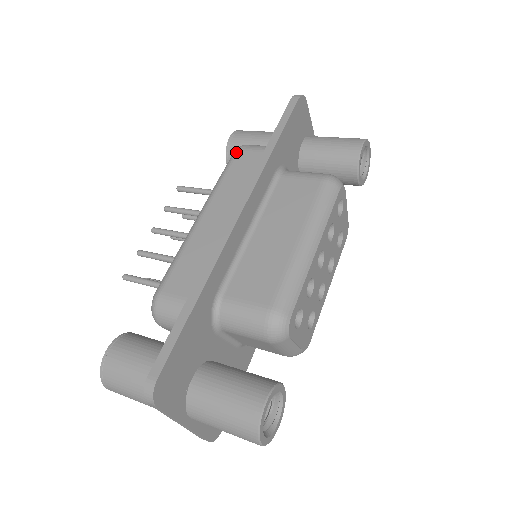
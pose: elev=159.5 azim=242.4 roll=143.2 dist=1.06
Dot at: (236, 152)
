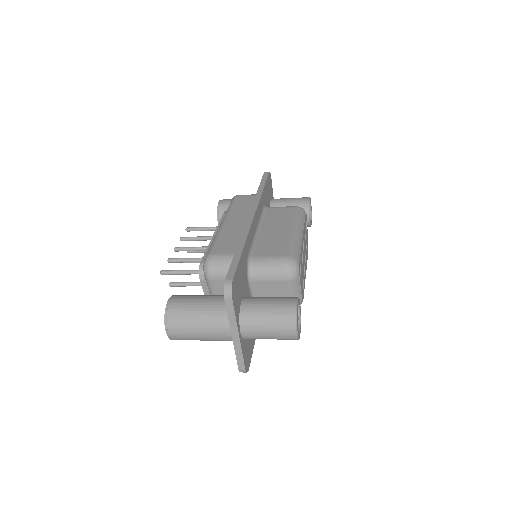
Dot at: (235, 197)
